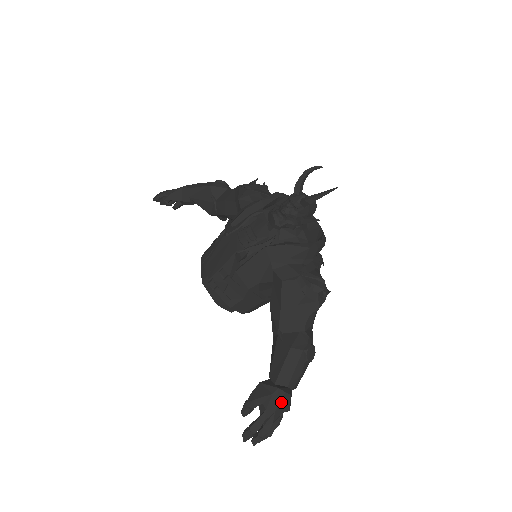
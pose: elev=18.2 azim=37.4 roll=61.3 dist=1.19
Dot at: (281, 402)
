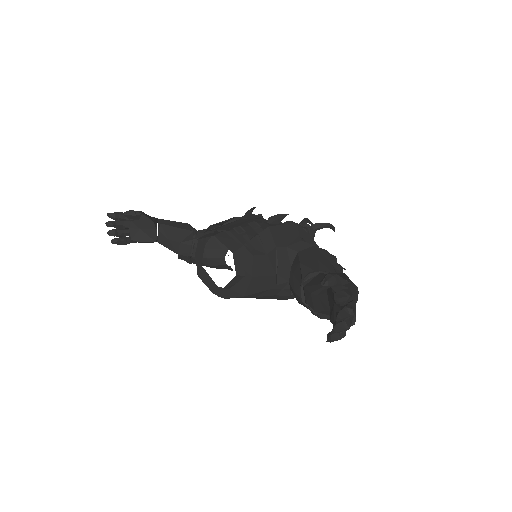
Dot at: occluded
